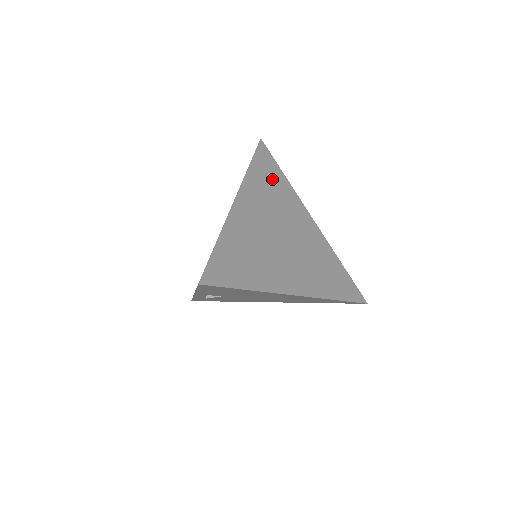
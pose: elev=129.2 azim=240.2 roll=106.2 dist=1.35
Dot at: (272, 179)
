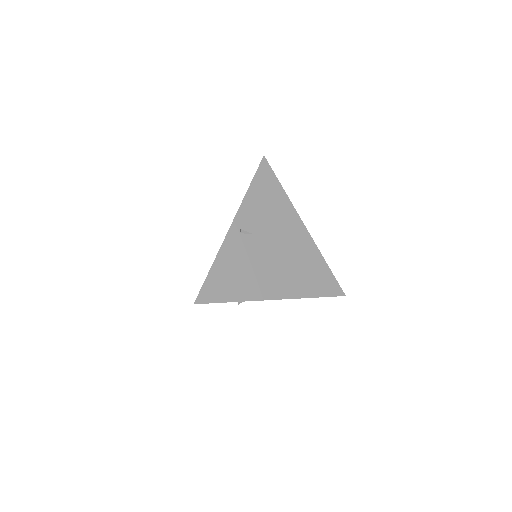
Dot at: occluded
